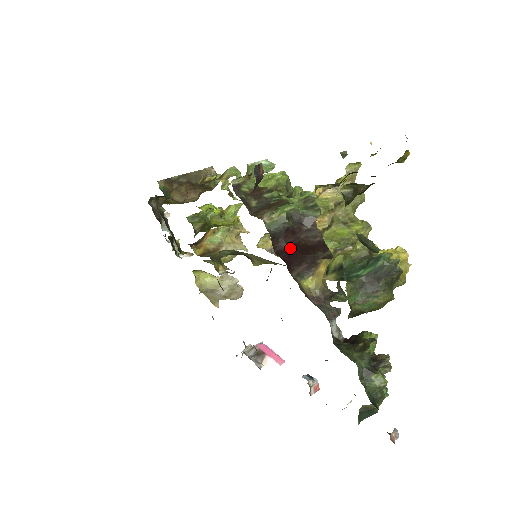
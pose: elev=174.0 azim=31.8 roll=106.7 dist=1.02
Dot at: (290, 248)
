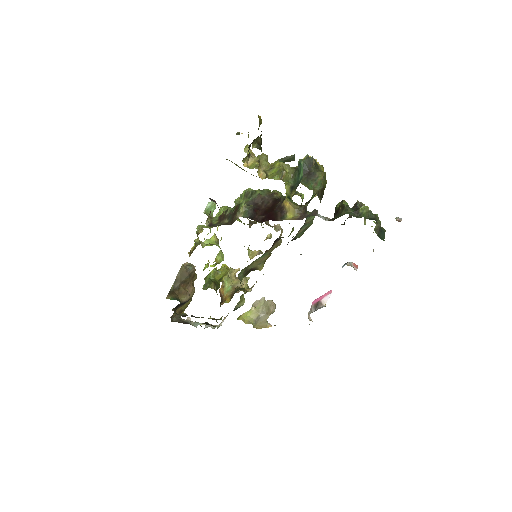
Dot at: (264, 215)
